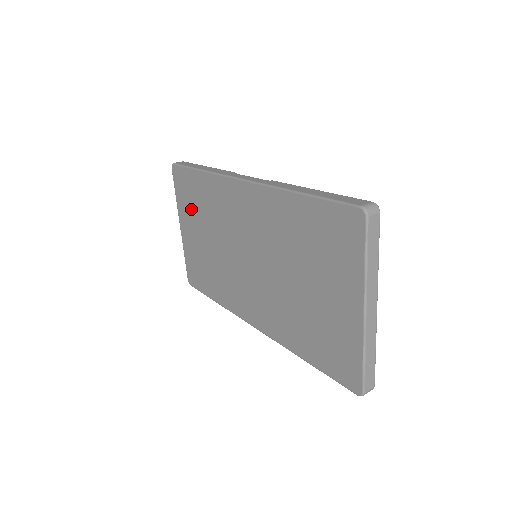
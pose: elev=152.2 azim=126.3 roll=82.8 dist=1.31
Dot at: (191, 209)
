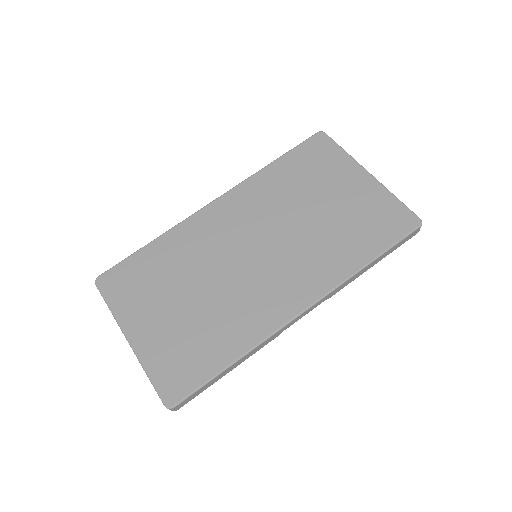
Dot at: (146, 293)
